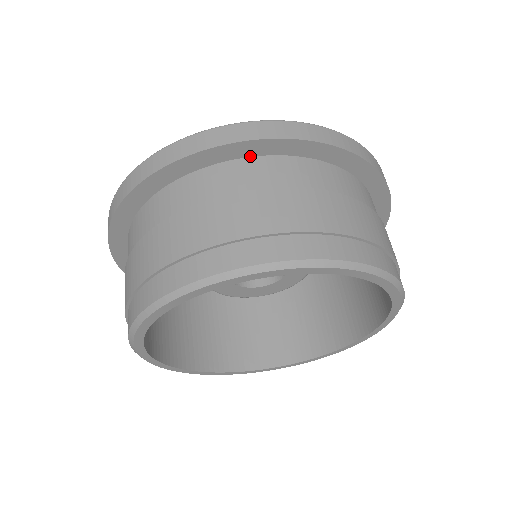
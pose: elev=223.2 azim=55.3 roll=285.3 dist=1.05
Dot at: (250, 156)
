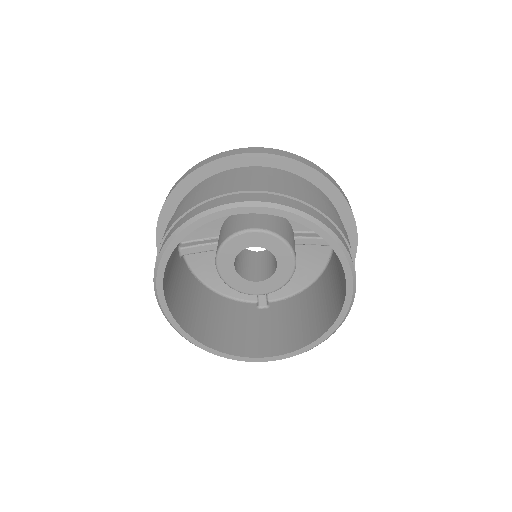
Dot at: (302, 177)
